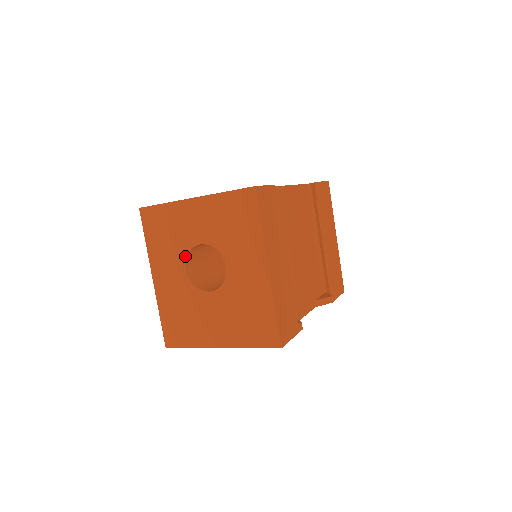
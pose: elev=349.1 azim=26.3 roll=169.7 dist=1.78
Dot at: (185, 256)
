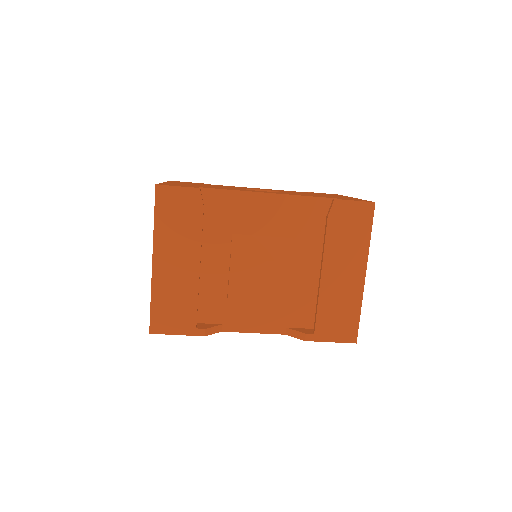
Dot at: occluded
